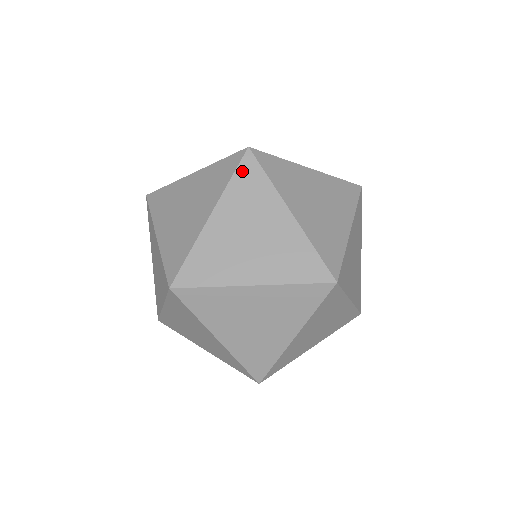
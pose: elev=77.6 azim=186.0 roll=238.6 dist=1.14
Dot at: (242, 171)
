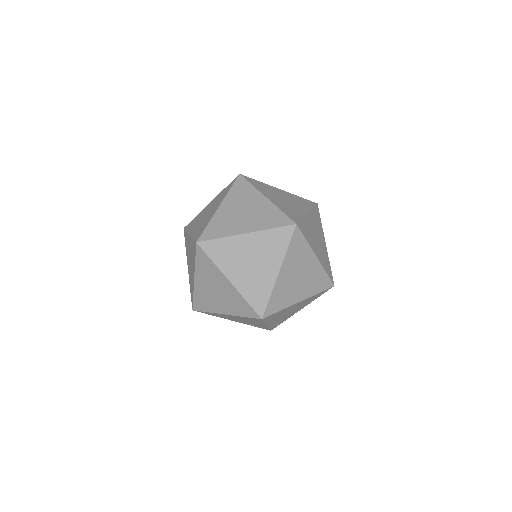
Dot at: (281, 231)
